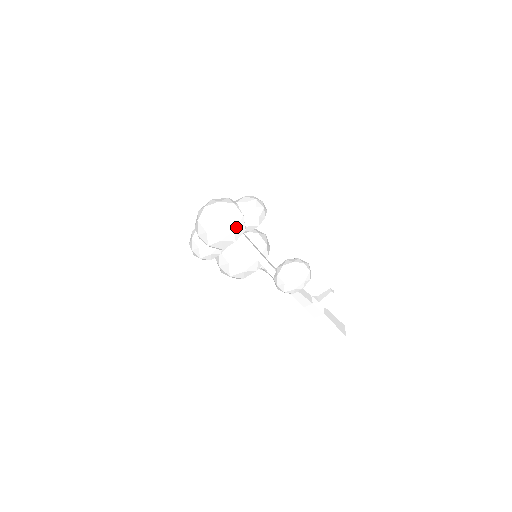
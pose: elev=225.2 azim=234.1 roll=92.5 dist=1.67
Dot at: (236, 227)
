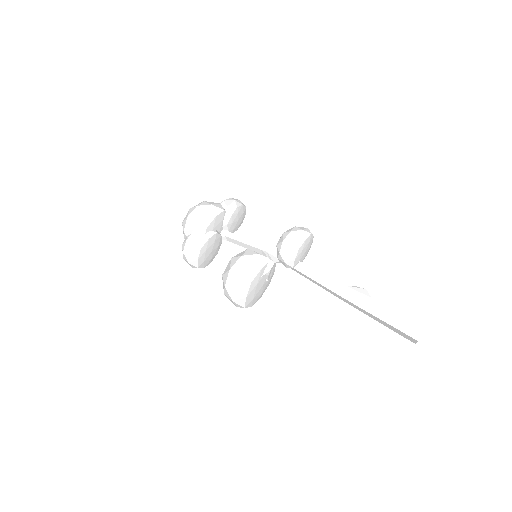
Dot at: (212, 205)
